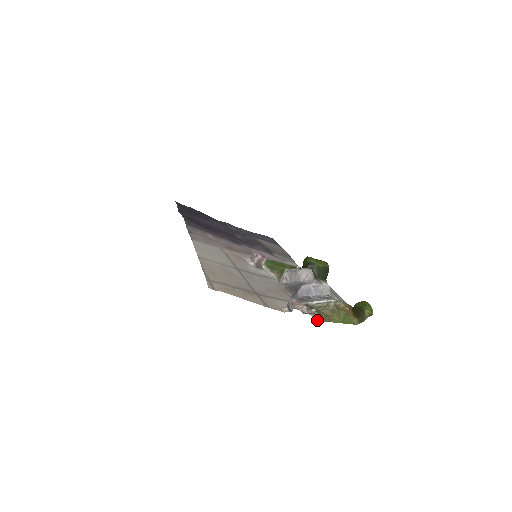
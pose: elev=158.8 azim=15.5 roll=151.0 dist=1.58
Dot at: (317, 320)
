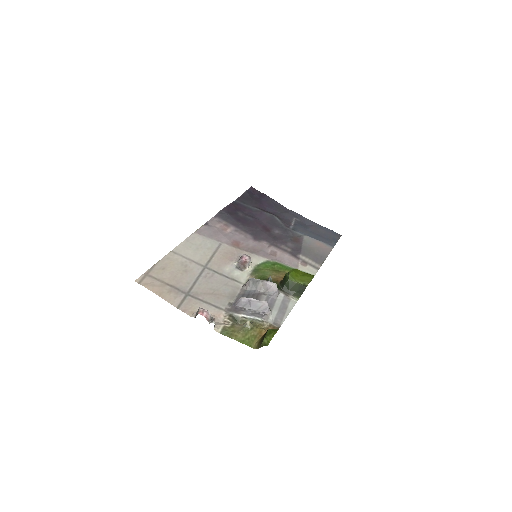
Dot at: (218, 332)
